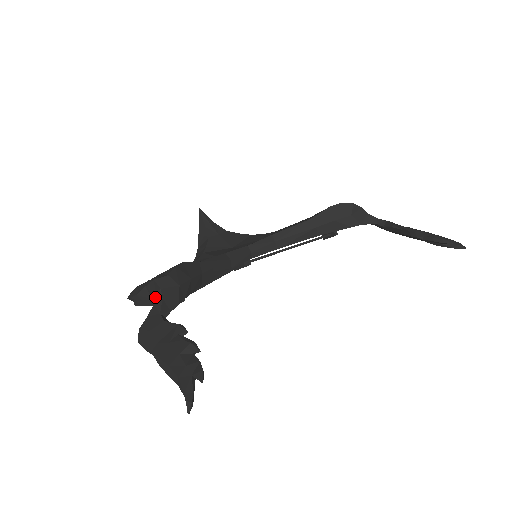
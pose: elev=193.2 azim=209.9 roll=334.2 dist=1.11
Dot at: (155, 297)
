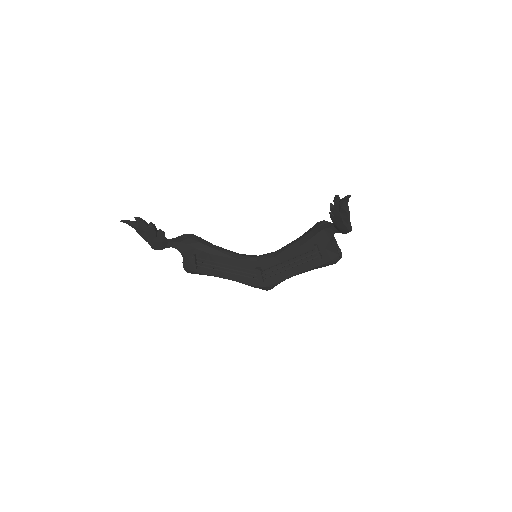
Dot at: occluded
